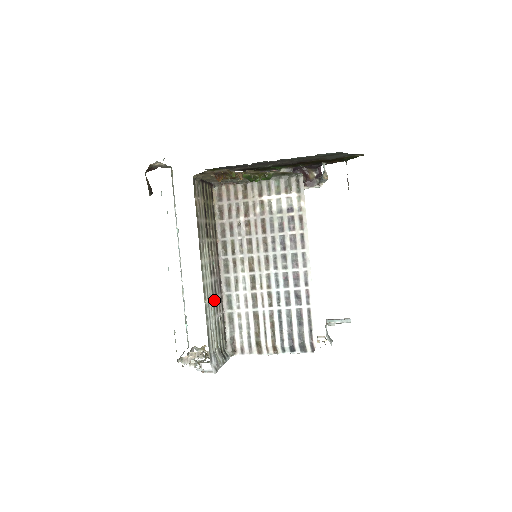
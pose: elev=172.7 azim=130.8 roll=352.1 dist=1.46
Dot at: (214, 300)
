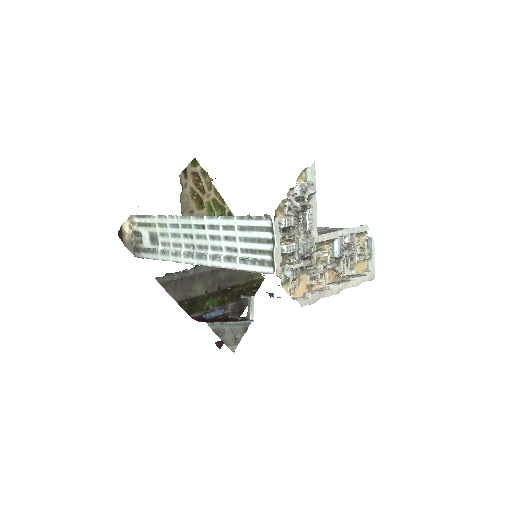
Dot at: occluded
